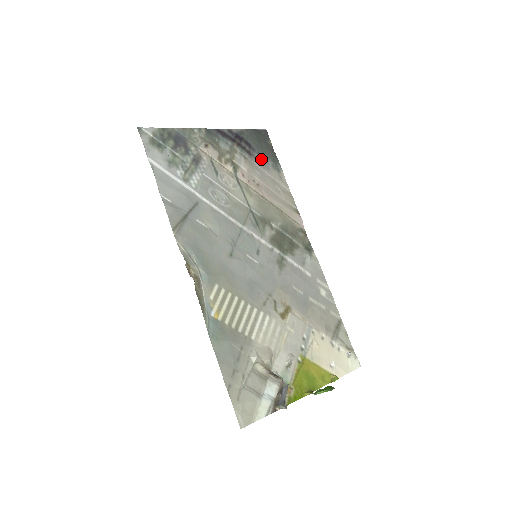
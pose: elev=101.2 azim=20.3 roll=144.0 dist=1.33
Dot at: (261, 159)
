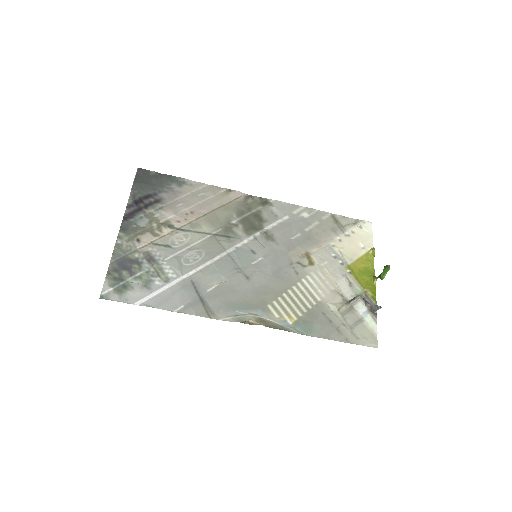
Dot at: (167, 193)
